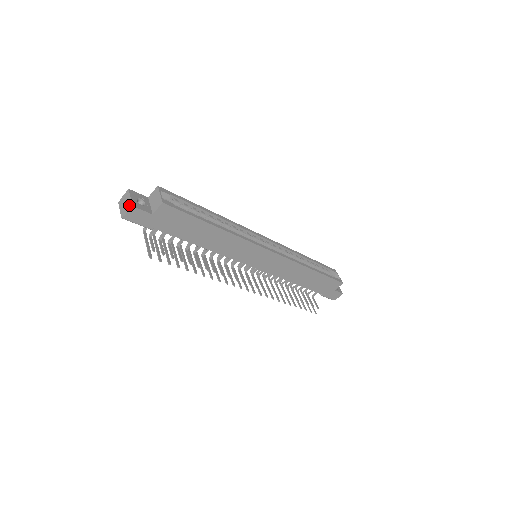
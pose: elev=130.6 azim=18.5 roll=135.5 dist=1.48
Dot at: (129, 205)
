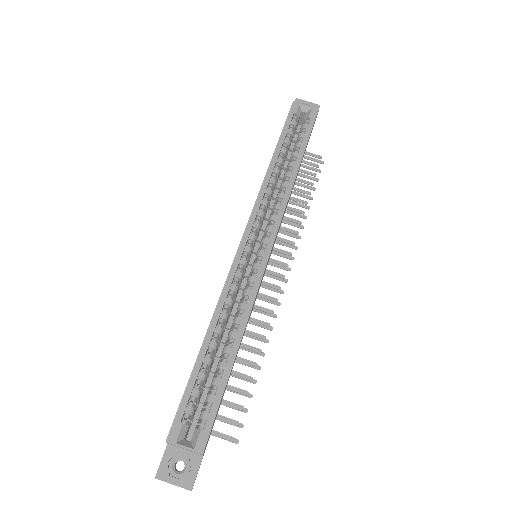
Dot at: occluded
